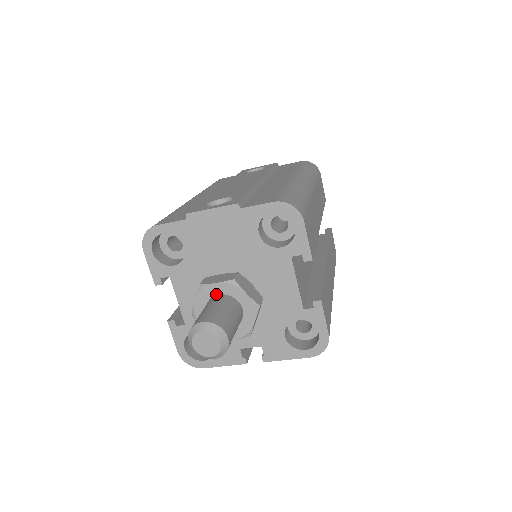
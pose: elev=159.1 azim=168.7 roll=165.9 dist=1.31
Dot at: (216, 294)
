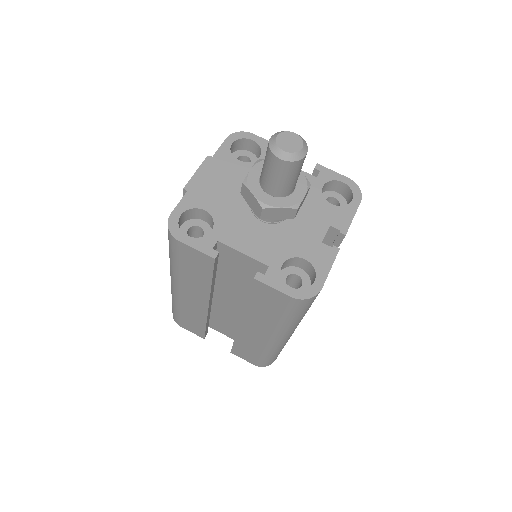
Dot at: (259, 176)
